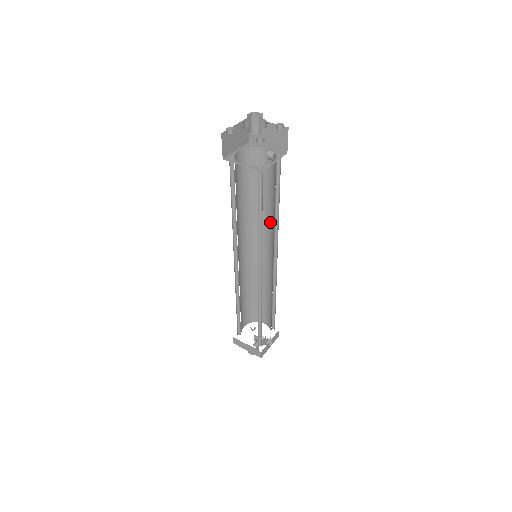
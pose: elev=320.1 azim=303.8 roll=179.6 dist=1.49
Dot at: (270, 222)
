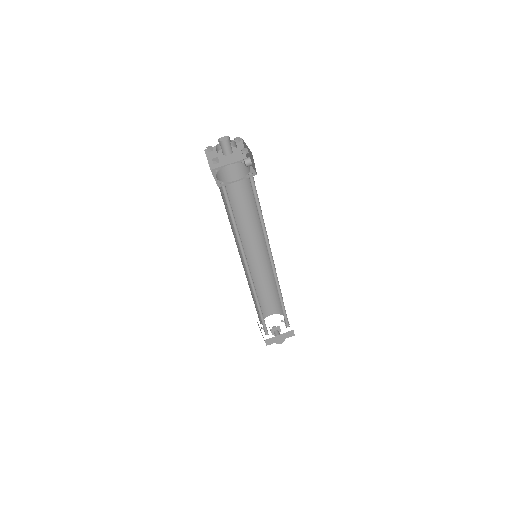
Dot at: (250, 223)
